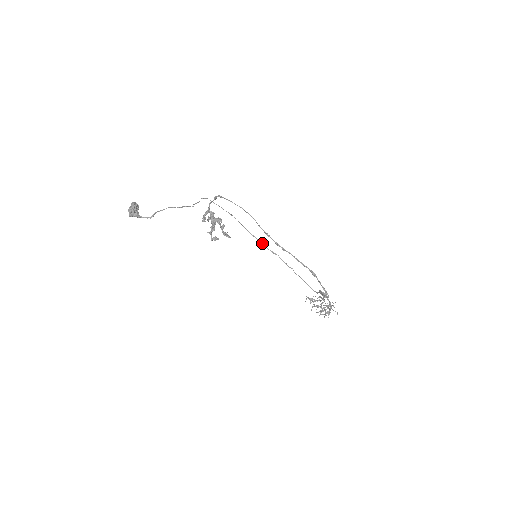
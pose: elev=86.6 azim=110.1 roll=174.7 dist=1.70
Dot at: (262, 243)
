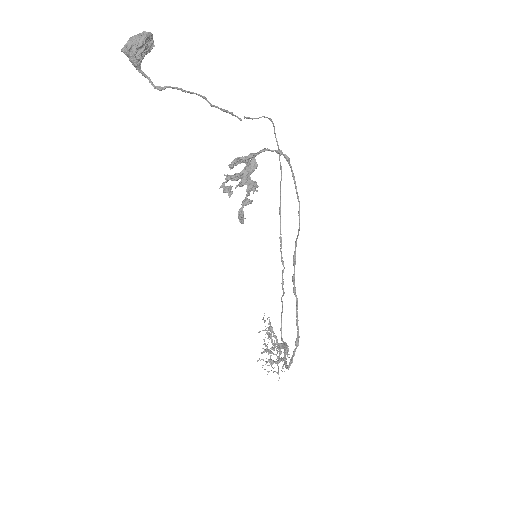
Dot at: (281, 237)
